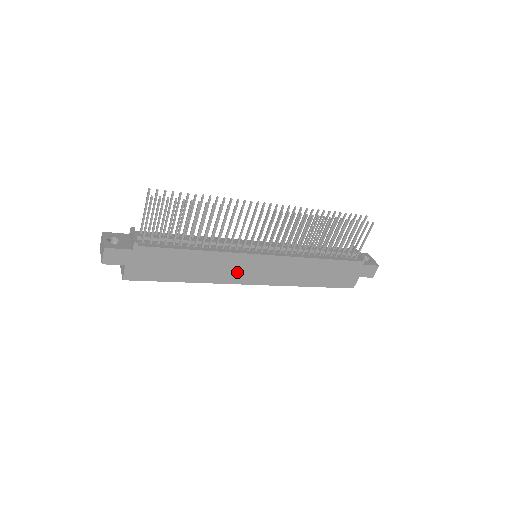
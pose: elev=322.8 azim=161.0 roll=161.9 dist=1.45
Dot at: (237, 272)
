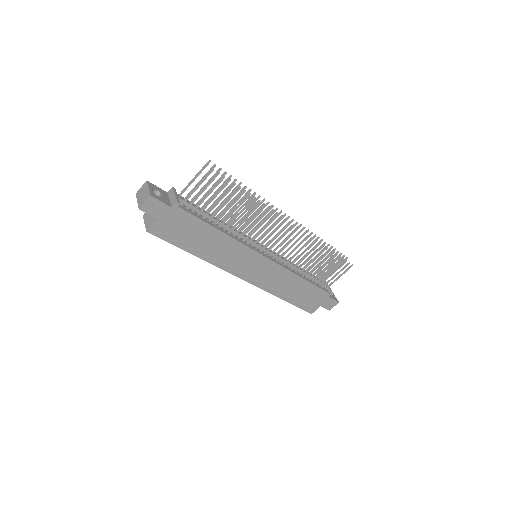
Dot at: (238, 264)
